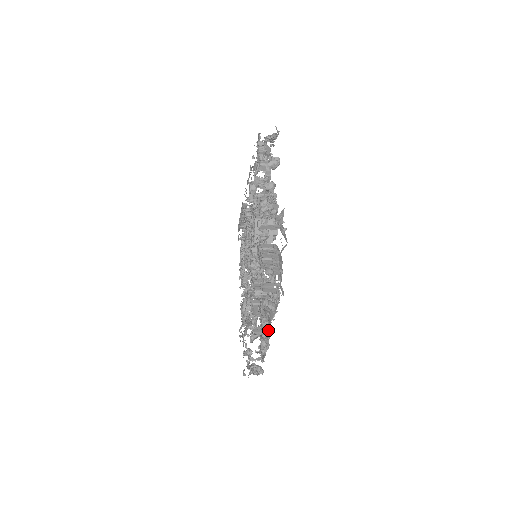
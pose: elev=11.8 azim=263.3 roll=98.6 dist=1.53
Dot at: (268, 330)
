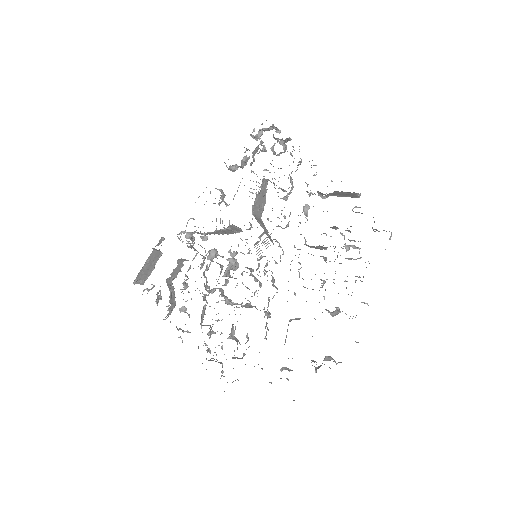
Dot at: occluded
